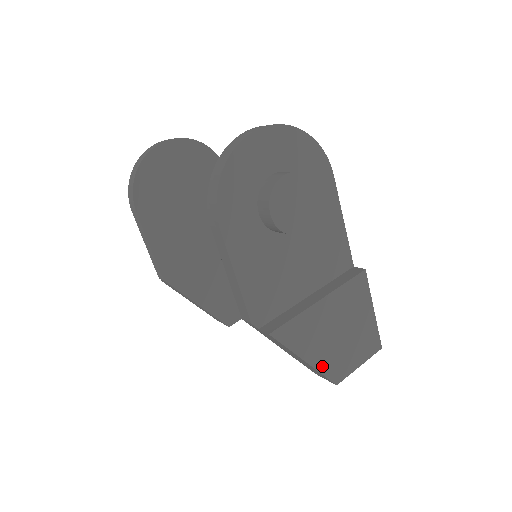
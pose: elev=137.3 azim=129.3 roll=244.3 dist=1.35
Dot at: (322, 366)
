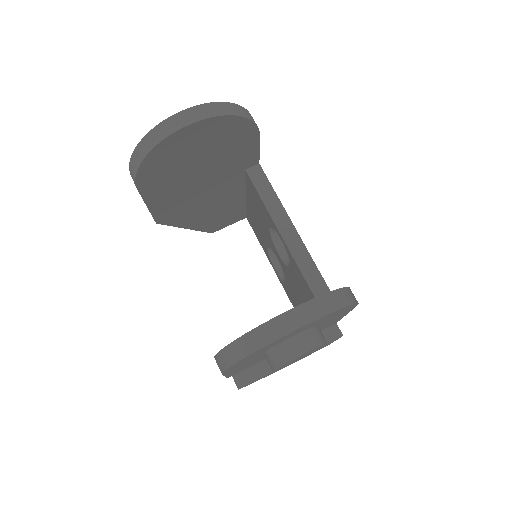
Dot at: occluded
